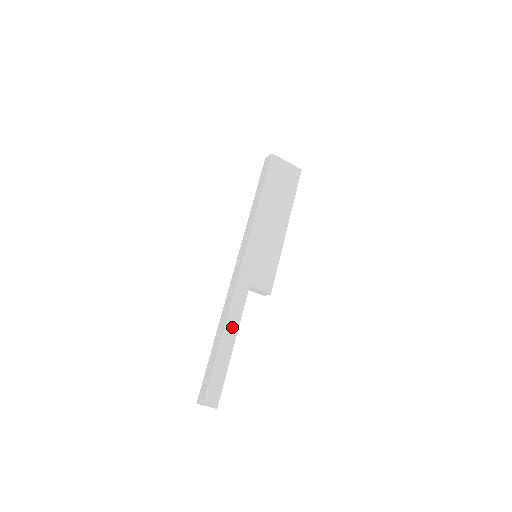
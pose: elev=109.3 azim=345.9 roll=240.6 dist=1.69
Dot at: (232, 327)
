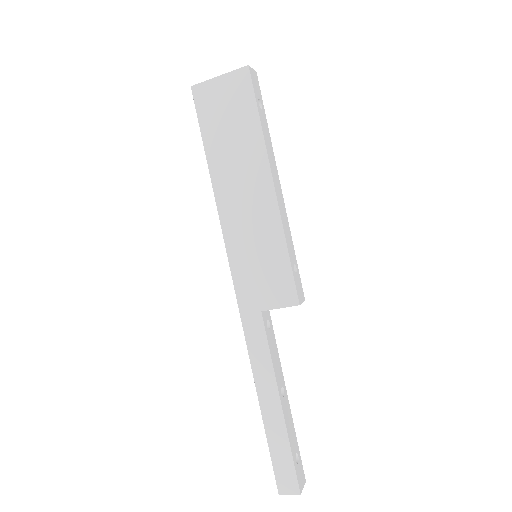
Dot at: (266, 381)
